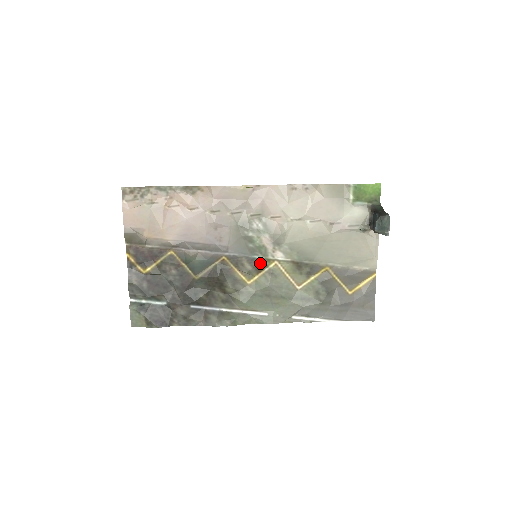
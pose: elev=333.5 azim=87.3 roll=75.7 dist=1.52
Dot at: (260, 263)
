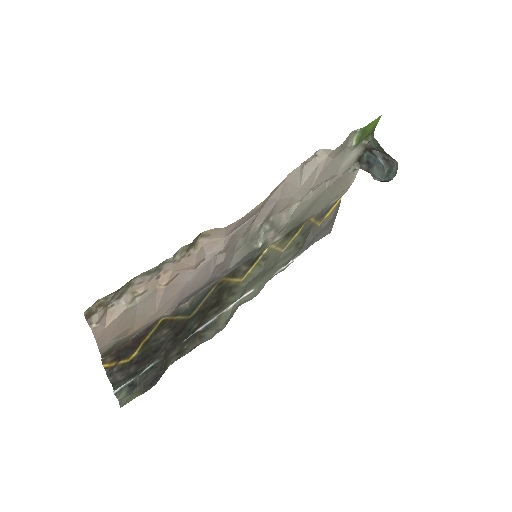
Dot at: (256, 257)
